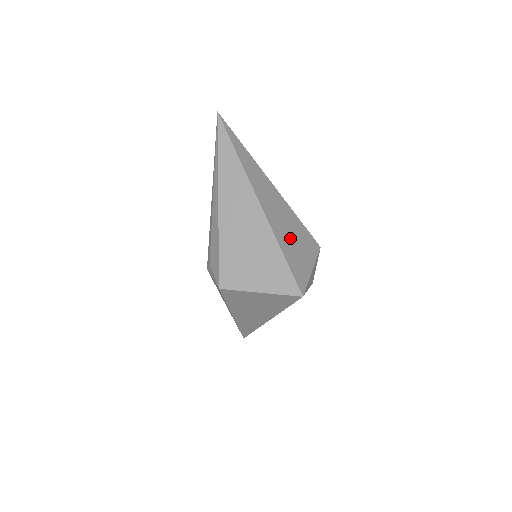
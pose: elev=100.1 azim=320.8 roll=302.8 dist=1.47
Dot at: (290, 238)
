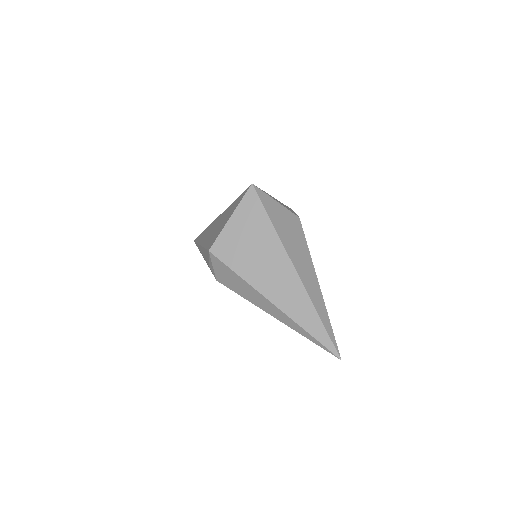
Dot at: occluded
